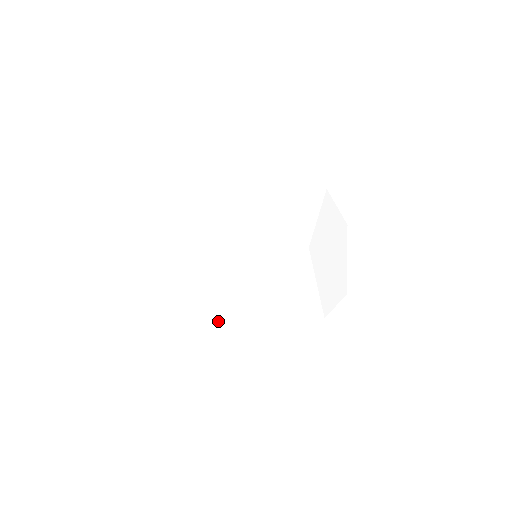
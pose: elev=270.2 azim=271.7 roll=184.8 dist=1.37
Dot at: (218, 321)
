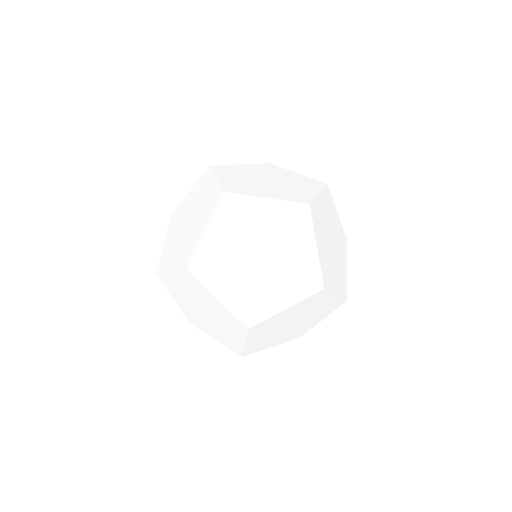
Dot at: (172, 291)
